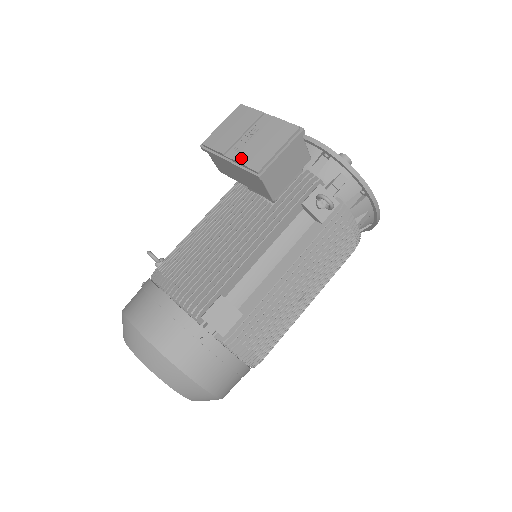
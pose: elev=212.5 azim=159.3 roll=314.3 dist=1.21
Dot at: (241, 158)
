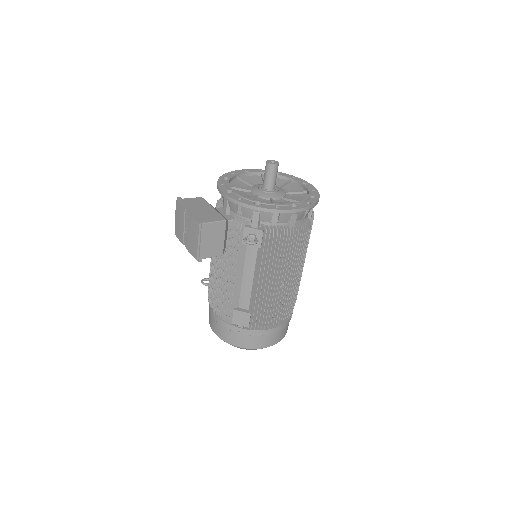
Dot at: (188, 249)
